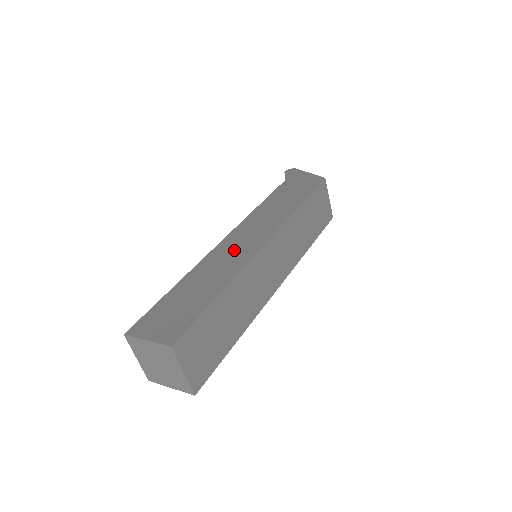
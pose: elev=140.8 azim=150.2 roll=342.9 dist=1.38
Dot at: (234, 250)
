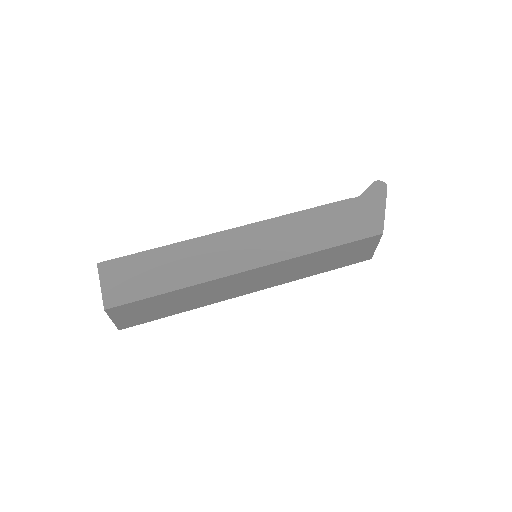
Dot at: (227, 251)
